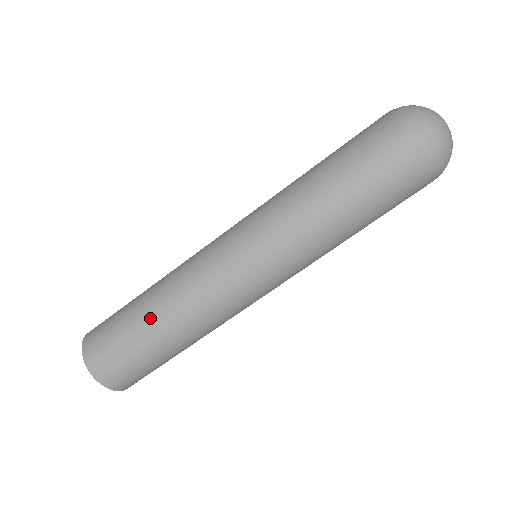
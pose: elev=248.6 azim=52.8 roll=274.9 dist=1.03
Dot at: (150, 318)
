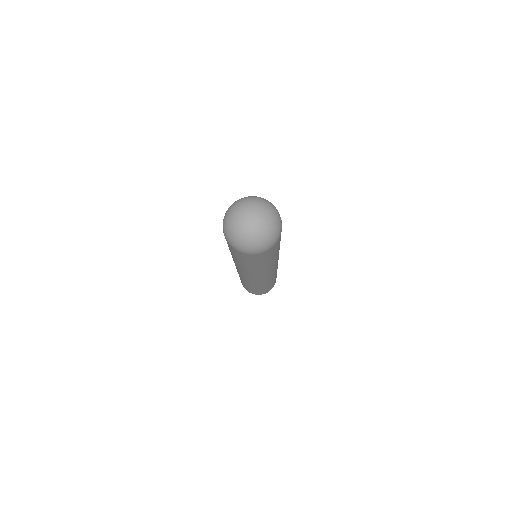
Dot at: occluded
